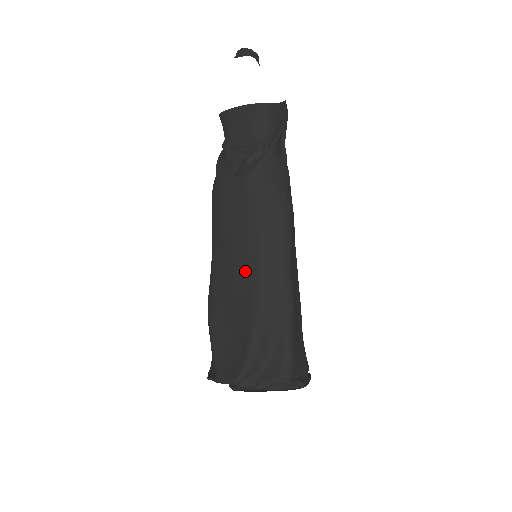
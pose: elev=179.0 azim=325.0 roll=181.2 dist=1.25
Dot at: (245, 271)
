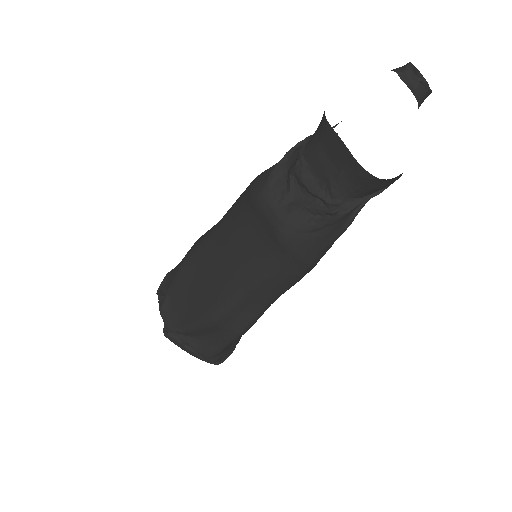
Dot at: (227, 282)
